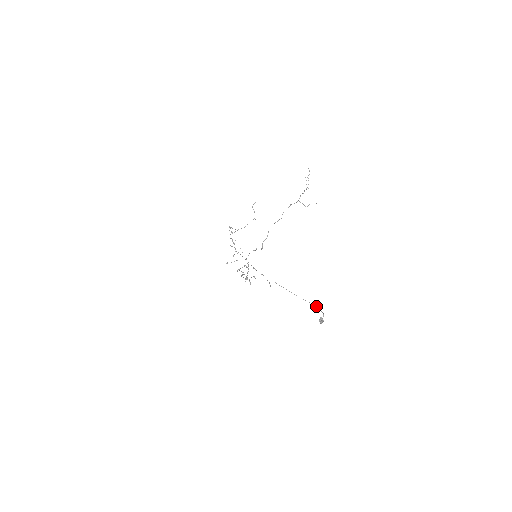
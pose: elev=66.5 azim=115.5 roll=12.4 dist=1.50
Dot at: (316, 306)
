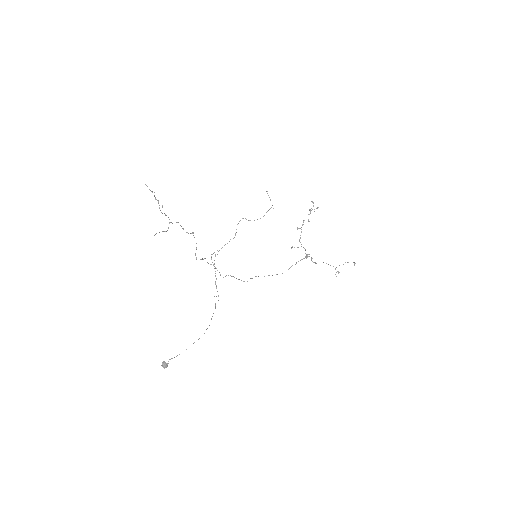
Dot at: occluded
